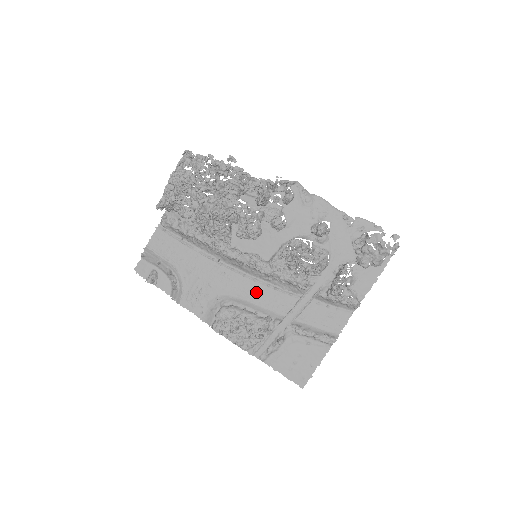
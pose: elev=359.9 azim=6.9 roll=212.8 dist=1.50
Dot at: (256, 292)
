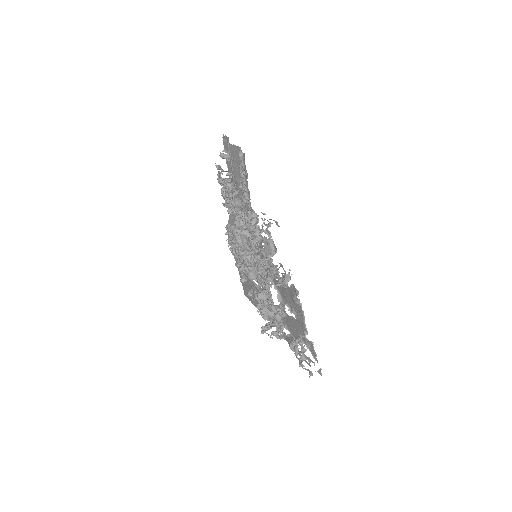
Dot at: occluded
